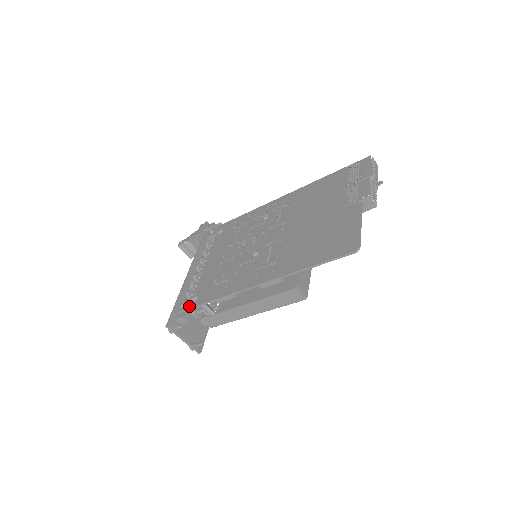
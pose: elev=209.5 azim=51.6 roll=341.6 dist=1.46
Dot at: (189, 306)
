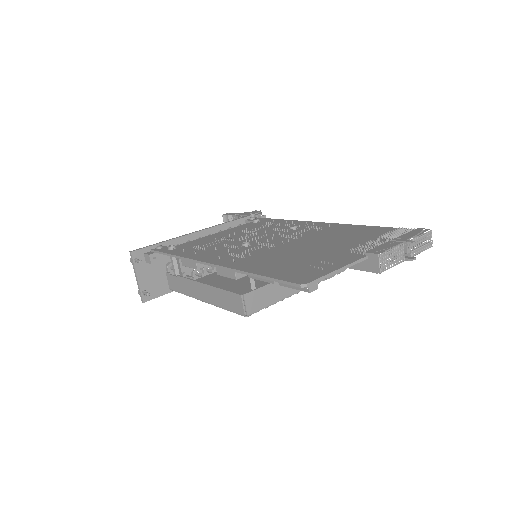
Dot at: (161, 250)
